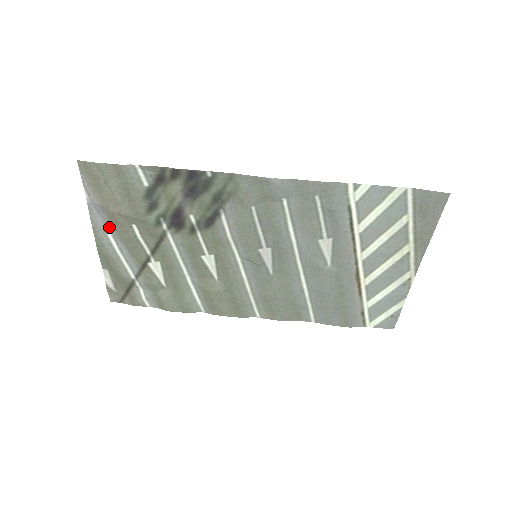
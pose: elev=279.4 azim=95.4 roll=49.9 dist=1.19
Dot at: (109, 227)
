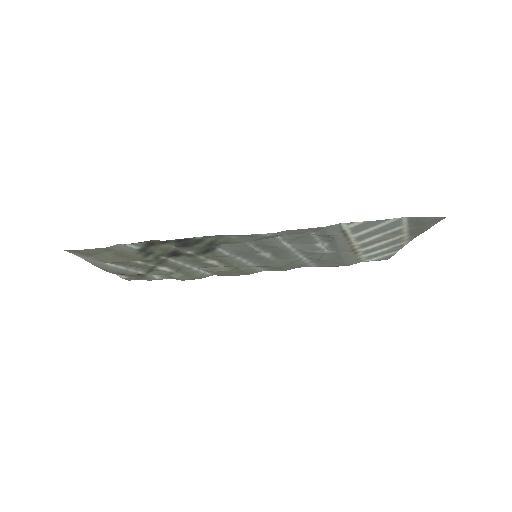
Dot at: (111, 263)
